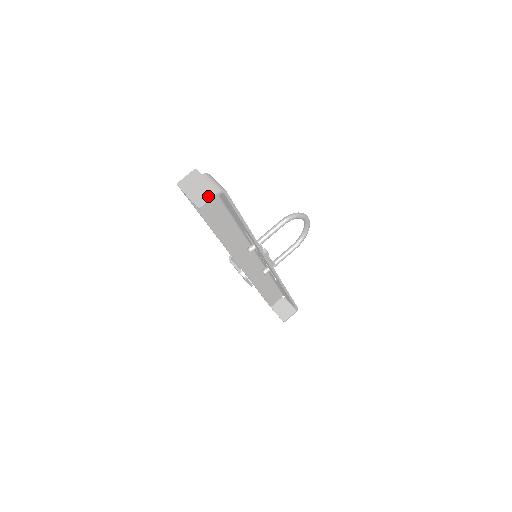
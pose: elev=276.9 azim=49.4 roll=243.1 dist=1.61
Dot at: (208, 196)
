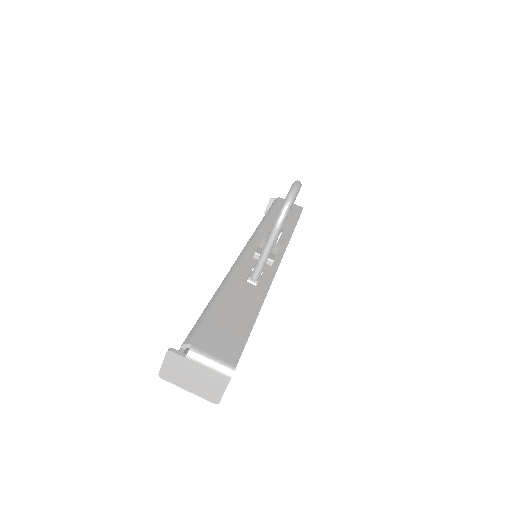
Dot at: (218, 388)
